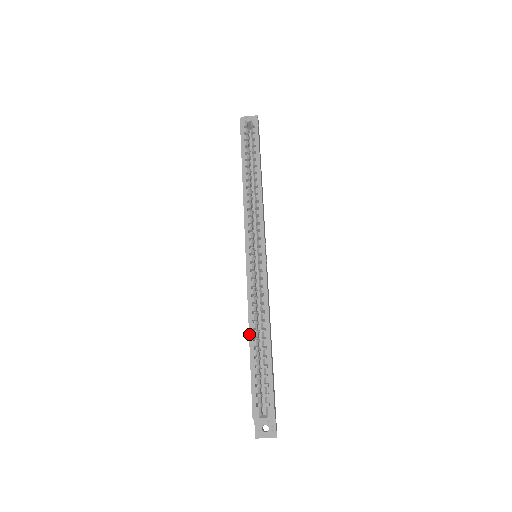
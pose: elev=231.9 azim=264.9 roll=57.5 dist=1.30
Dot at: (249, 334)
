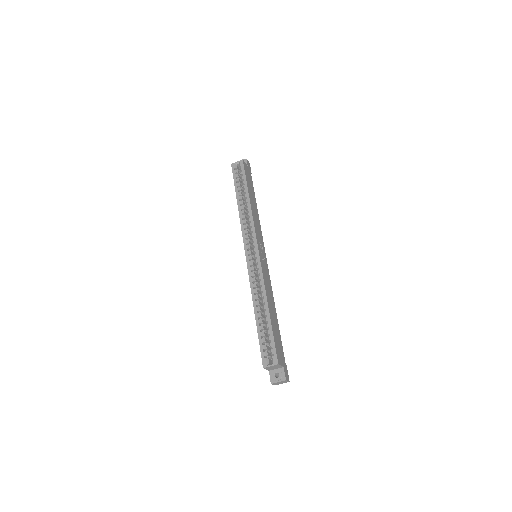
Dot at: (254, 309)
